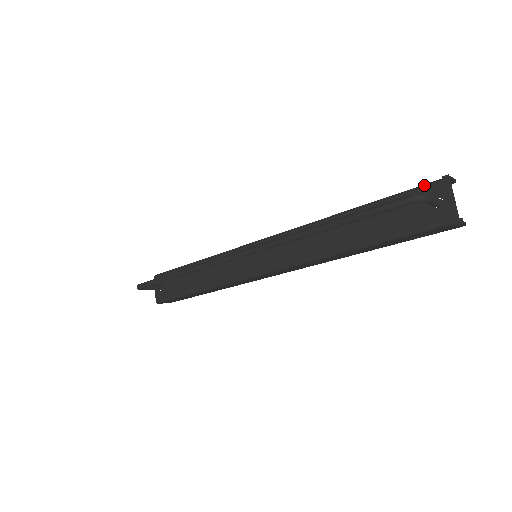
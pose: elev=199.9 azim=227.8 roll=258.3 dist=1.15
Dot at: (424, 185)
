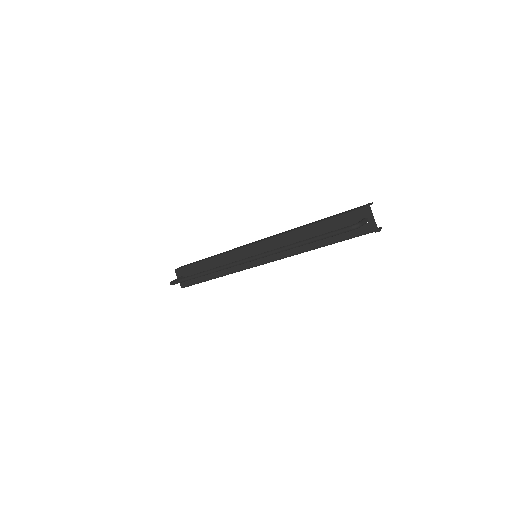
Dot at: (356, 210)
